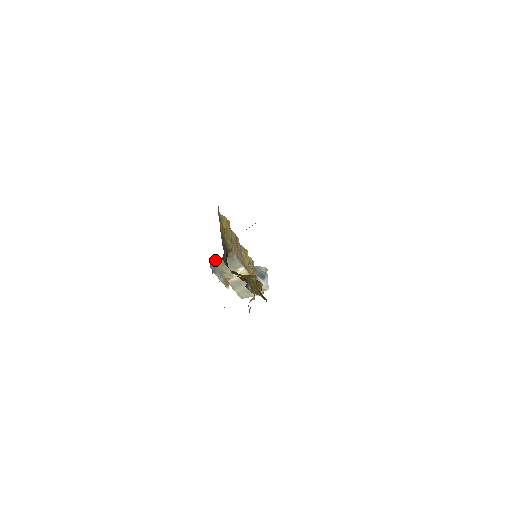
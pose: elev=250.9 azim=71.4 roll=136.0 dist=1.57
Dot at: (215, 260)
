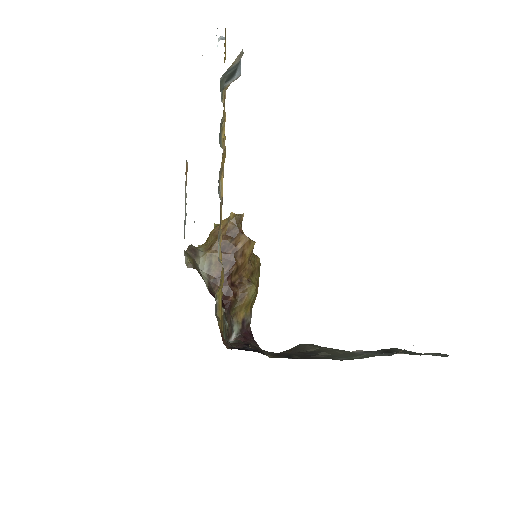
Dot at: occluded
